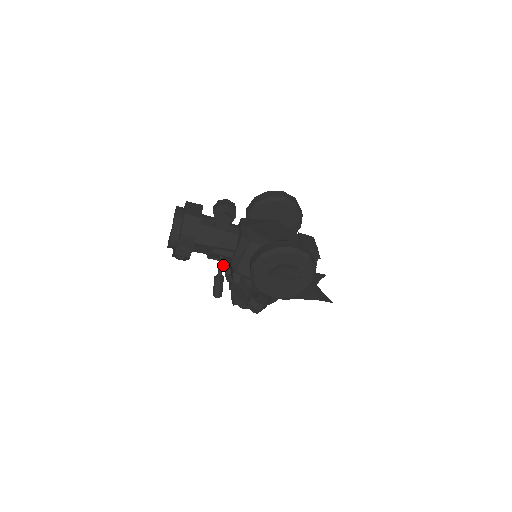
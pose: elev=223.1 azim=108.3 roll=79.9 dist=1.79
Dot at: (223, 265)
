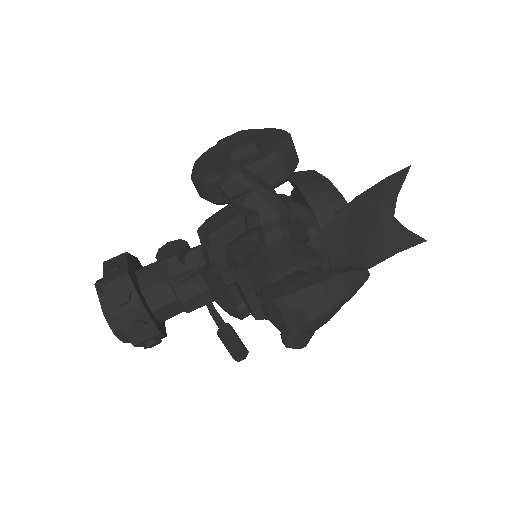
Dot at: (202, 274)
